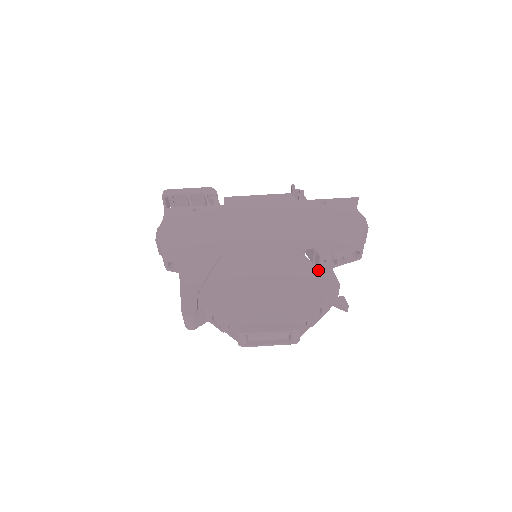
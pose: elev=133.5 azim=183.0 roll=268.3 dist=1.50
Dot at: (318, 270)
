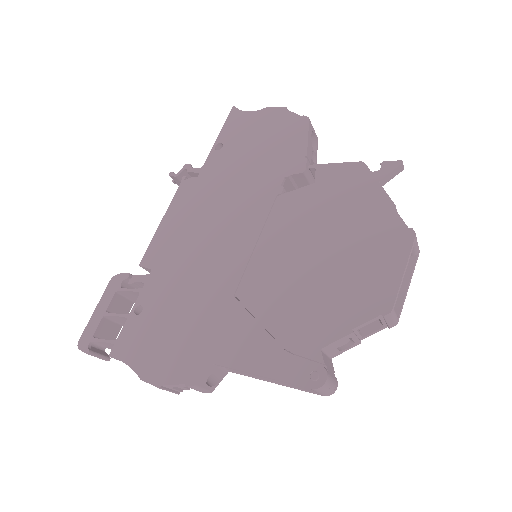
Dot at: (325, 181)
